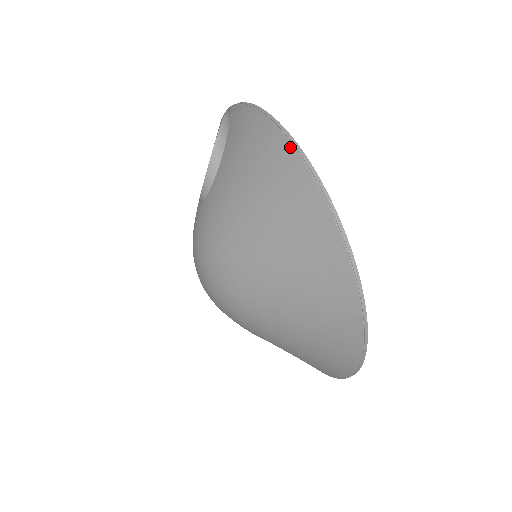
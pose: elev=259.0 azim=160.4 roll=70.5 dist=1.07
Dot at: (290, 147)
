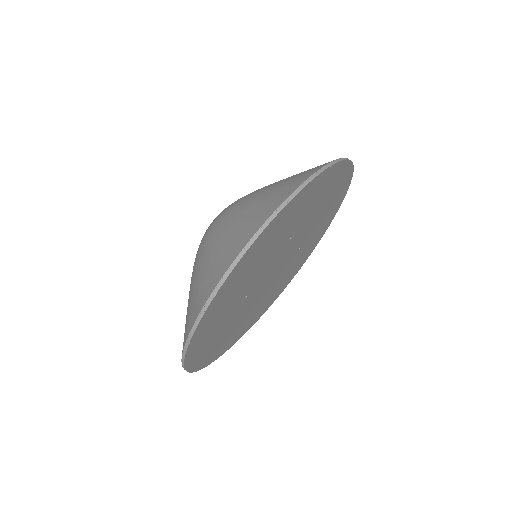
Dot at: (308, 177)
